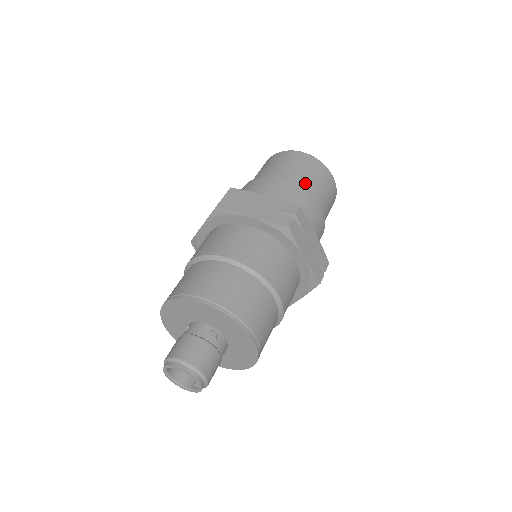
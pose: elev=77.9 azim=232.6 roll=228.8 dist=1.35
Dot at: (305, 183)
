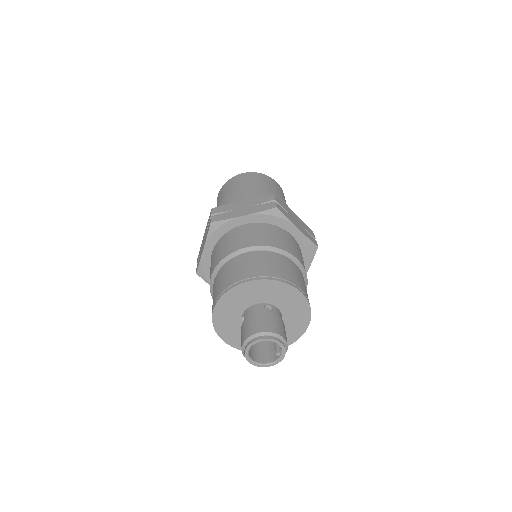
Dot at: (261, 188)
